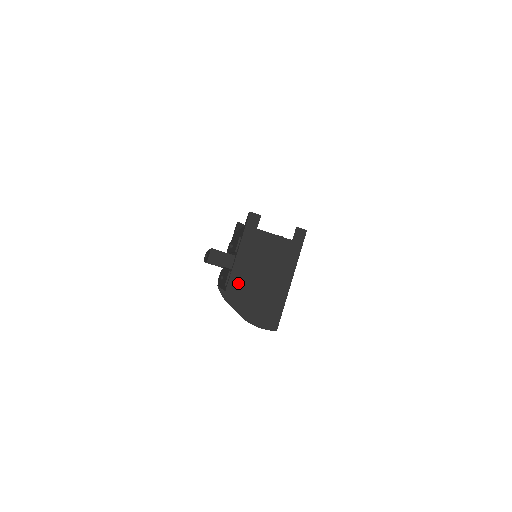
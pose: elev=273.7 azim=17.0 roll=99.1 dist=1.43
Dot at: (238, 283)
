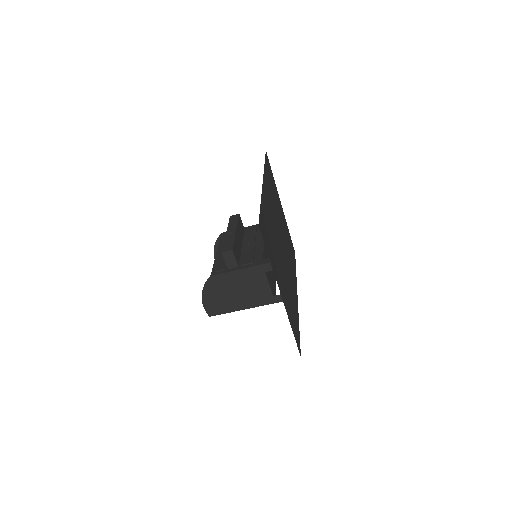
Dot at: (221, 280)
